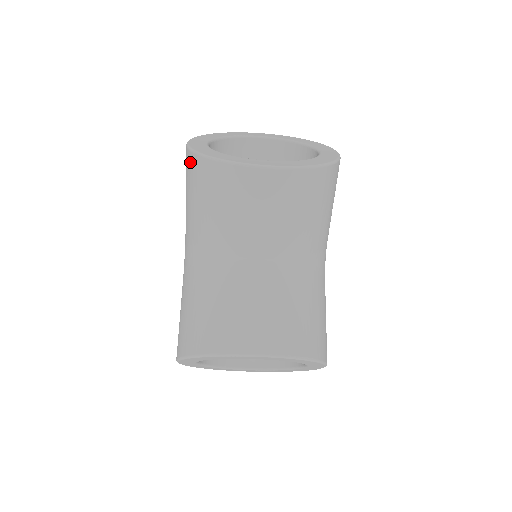
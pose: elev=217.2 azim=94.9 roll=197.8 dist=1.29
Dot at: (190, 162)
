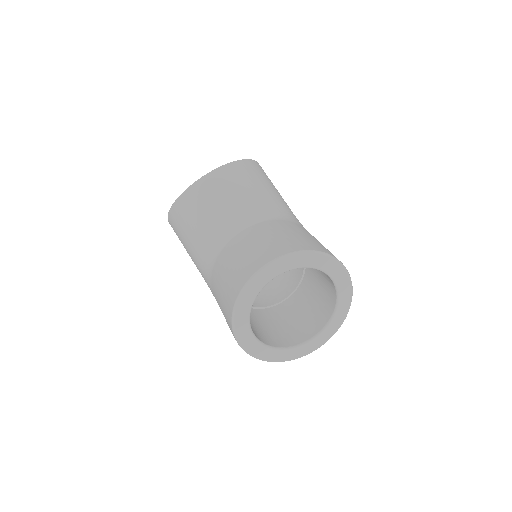
Dot at: (172, 221)
